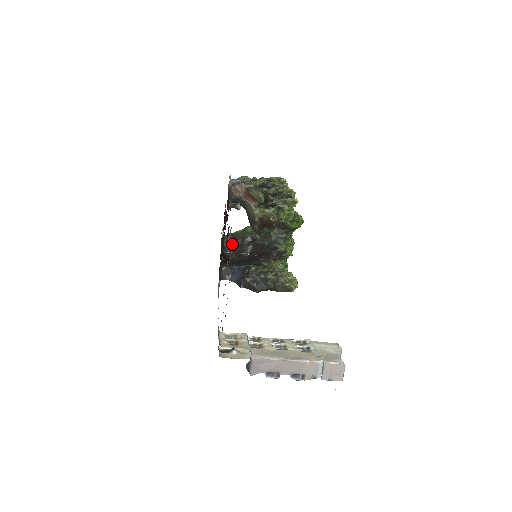
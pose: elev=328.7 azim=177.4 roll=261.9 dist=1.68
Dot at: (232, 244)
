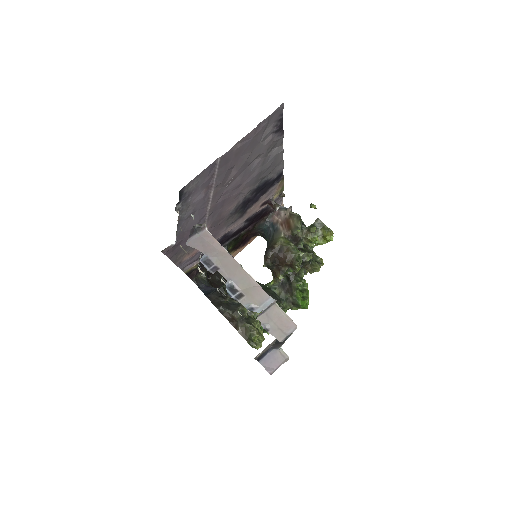
Dot at: (225, 279)
